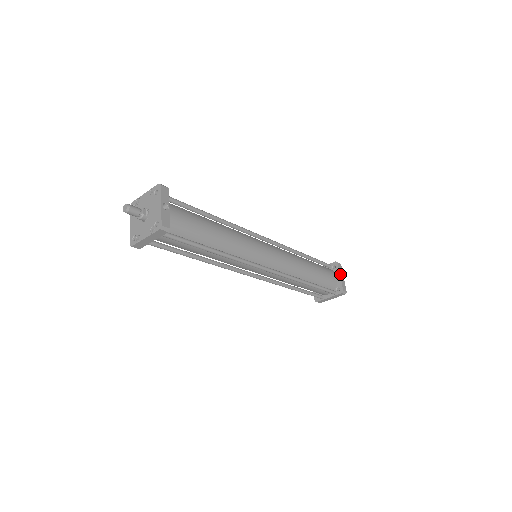
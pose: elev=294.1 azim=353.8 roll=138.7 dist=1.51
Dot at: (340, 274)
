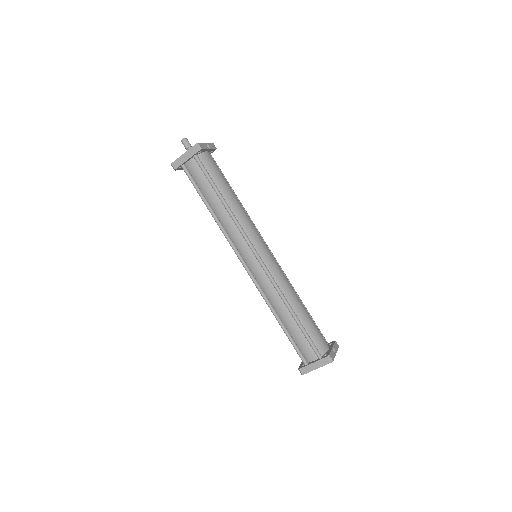
Dot at: (333, 347)
